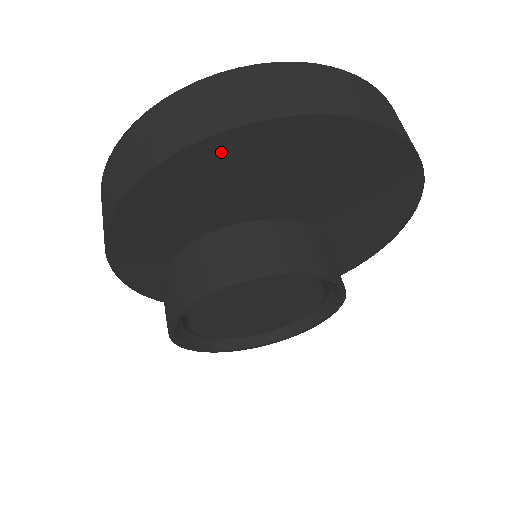
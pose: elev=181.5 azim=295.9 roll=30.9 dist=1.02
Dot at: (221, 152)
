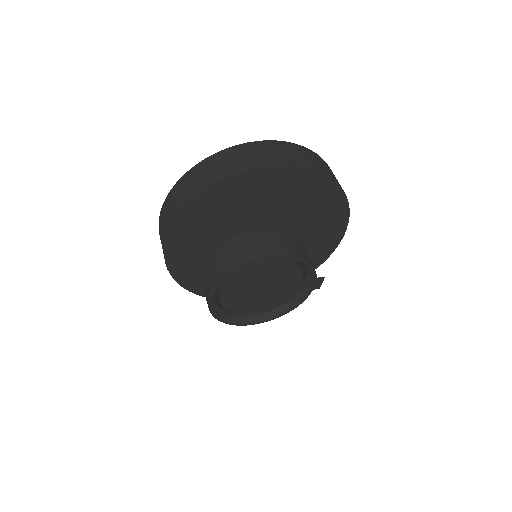
Dot at: (215, 196)
